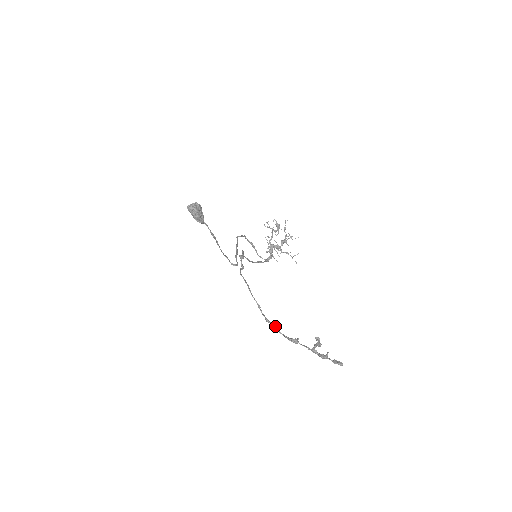
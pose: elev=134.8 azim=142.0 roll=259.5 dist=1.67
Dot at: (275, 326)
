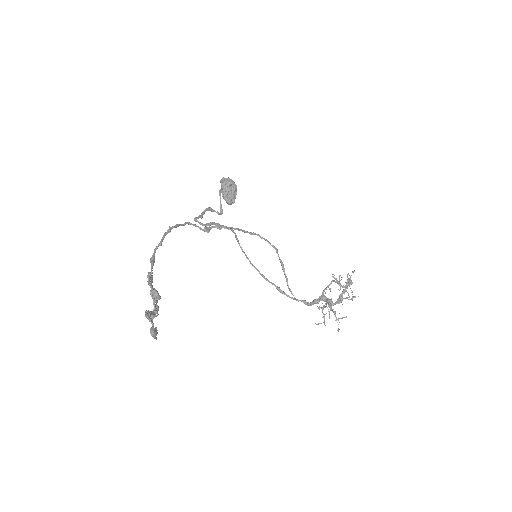
Dot at: (152, 268)
